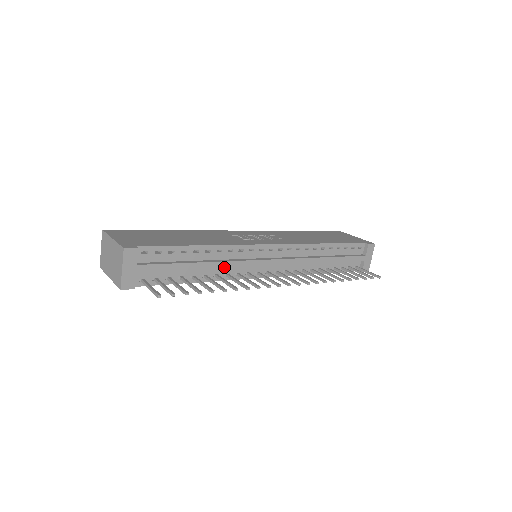
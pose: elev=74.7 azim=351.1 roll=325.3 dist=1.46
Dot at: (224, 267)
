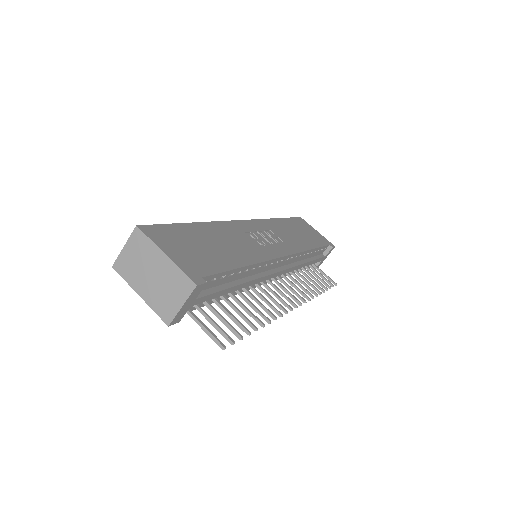
Dot at: (250, 285)
